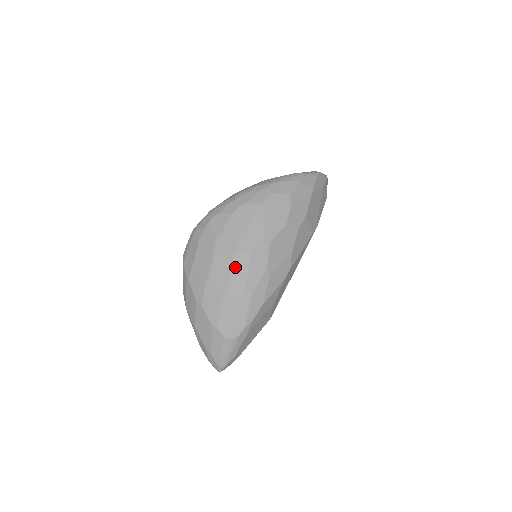
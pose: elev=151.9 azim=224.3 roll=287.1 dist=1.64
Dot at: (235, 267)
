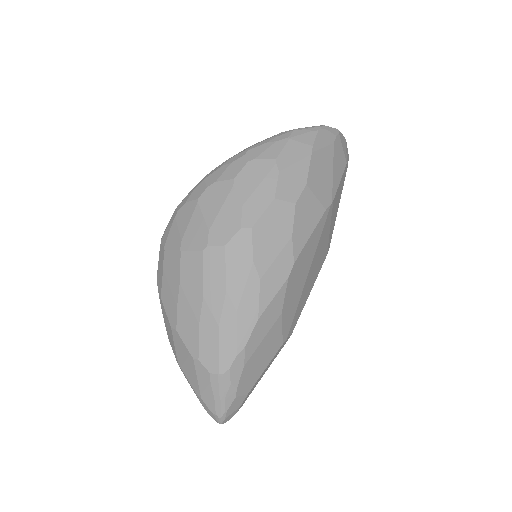
Dot at: (208, 270)
